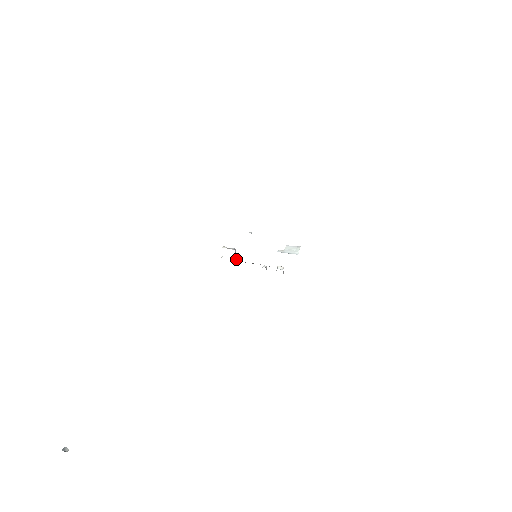
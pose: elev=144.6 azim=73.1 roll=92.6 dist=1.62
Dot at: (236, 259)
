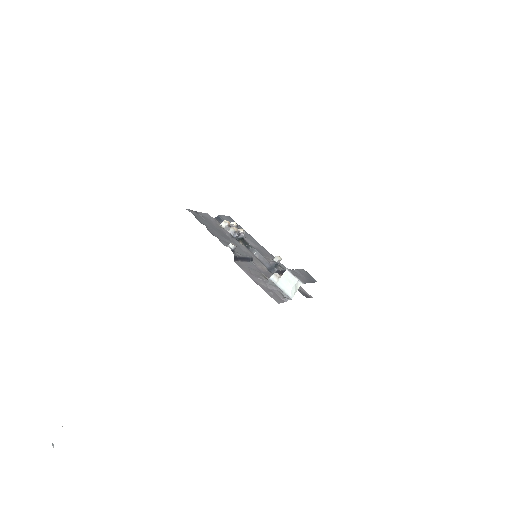
Dot at: (242, 237)
